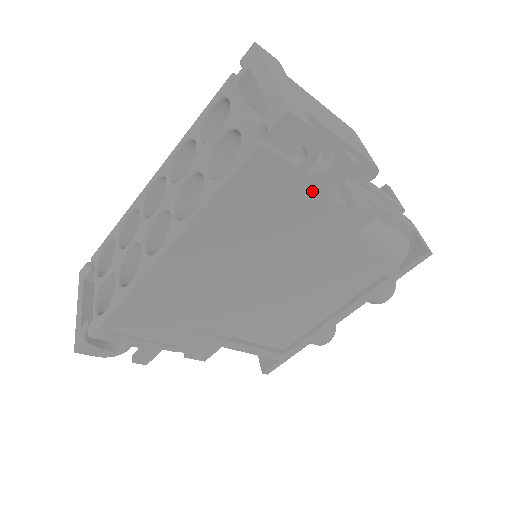
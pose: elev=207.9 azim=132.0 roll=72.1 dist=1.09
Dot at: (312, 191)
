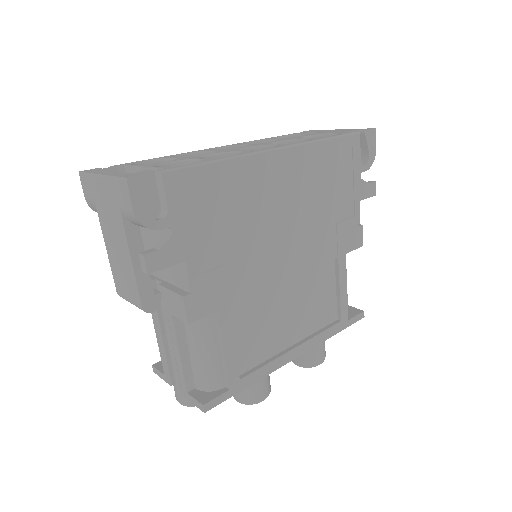
Dot at: (356, 190)
